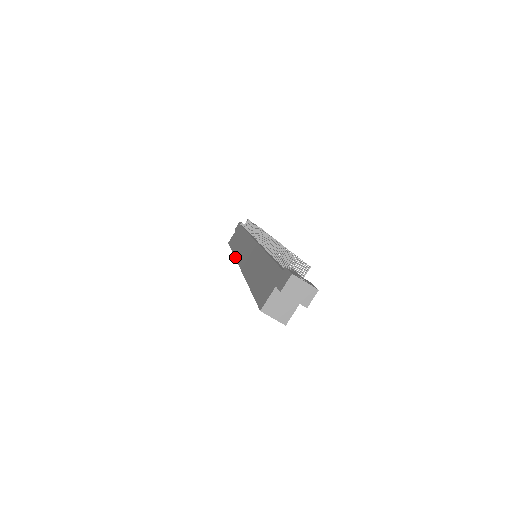
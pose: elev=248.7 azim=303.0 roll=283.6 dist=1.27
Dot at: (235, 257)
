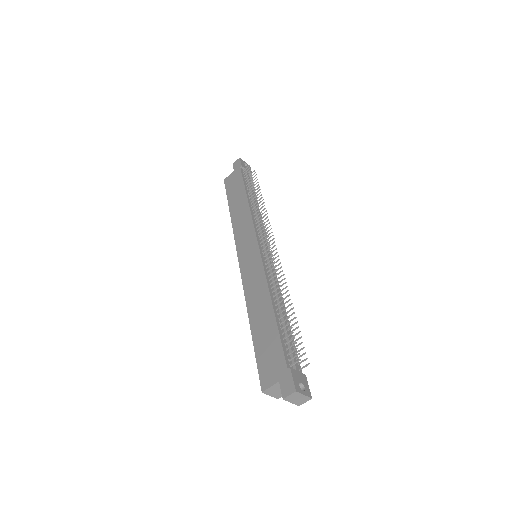
Dot at: (234, 235)
